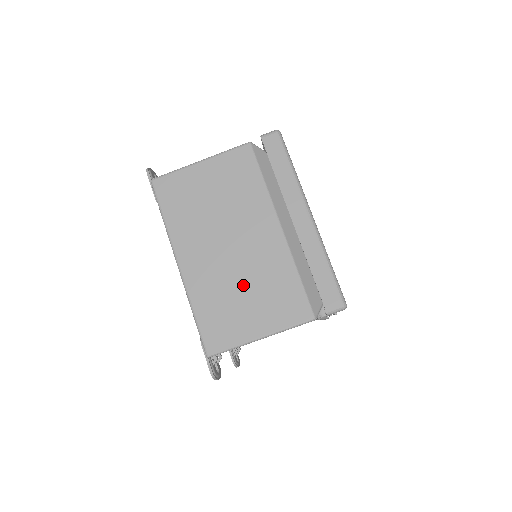
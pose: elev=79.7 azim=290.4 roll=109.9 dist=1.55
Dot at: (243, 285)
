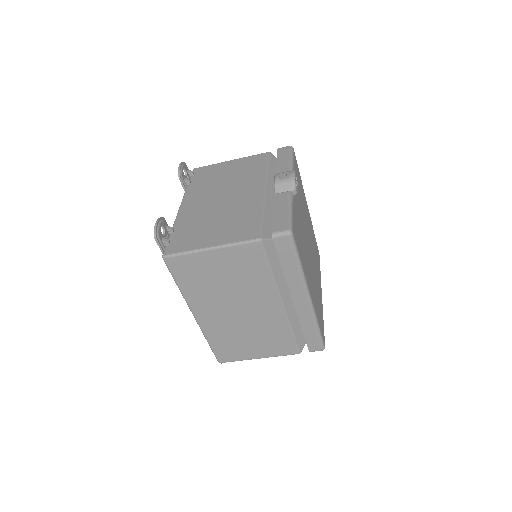
Dot at: (247, 333)
